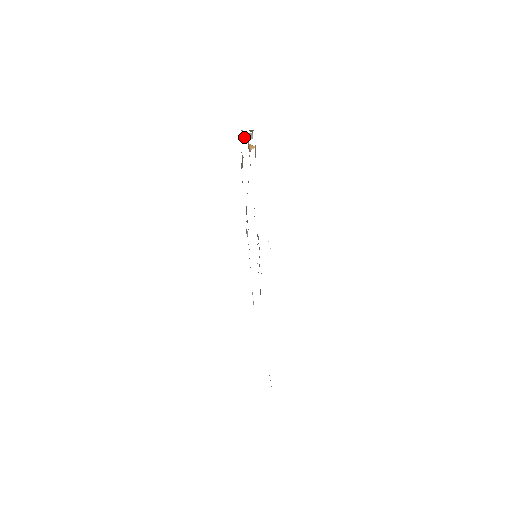
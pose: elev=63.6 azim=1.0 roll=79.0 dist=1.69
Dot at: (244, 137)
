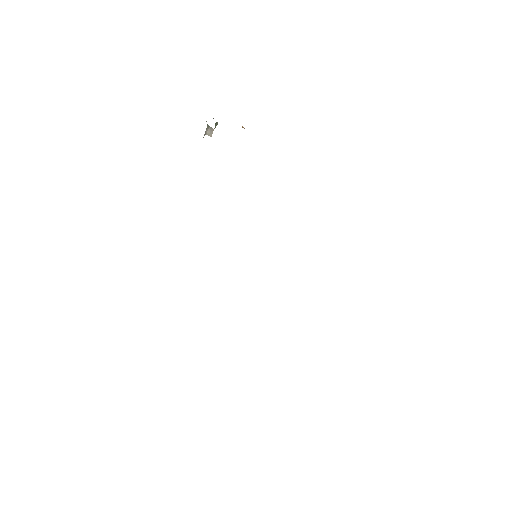
Dot at: (206, 130)
